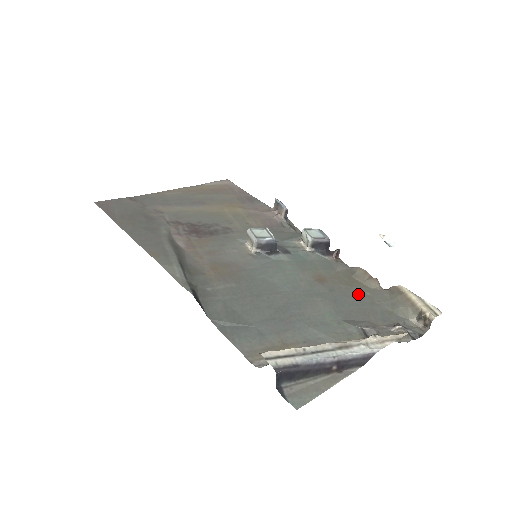
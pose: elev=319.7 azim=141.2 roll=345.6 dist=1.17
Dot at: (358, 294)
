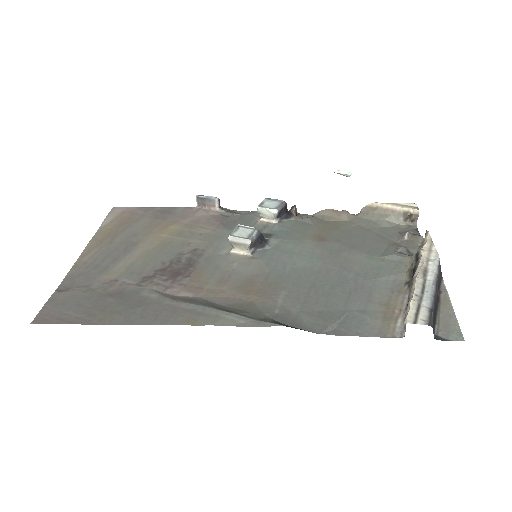
Dot at: (352, 231)
